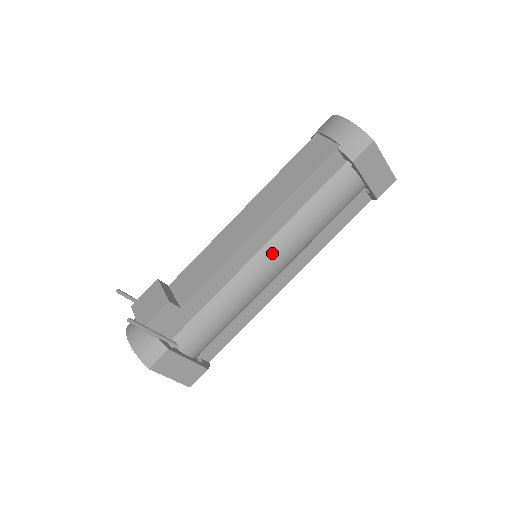
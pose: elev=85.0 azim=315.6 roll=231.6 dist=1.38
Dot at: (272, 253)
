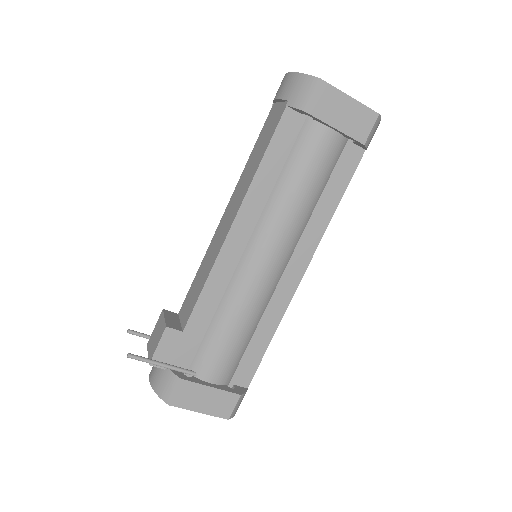
Dot at: (260, 245)
